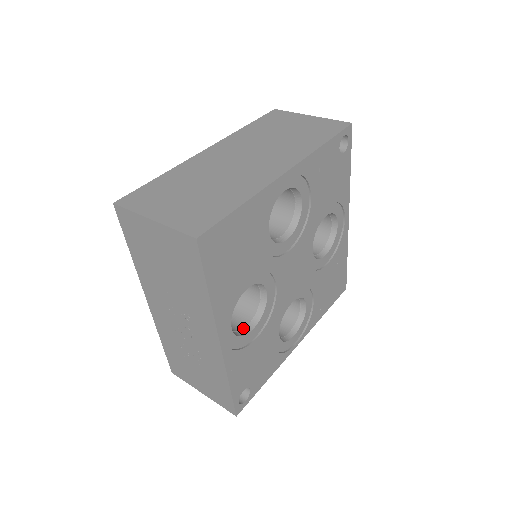
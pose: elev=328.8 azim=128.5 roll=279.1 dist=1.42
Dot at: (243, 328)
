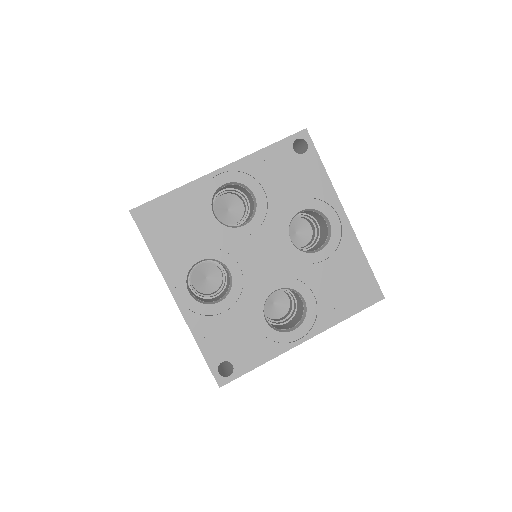
Dot at: (214, 301)
